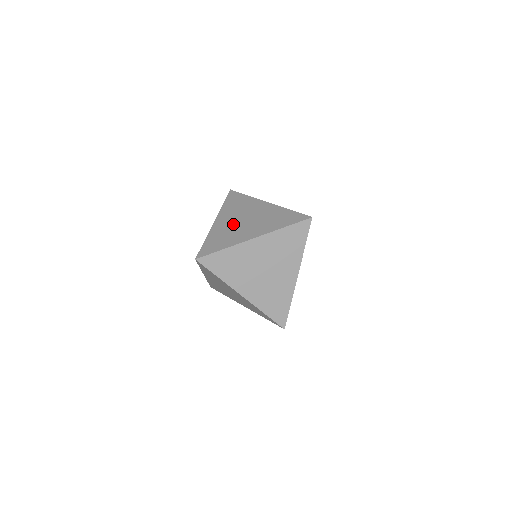
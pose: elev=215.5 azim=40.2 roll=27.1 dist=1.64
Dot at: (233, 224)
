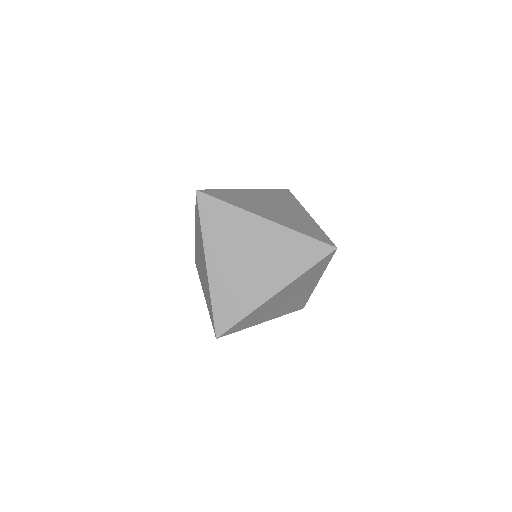
Dot at: (236, 270)
